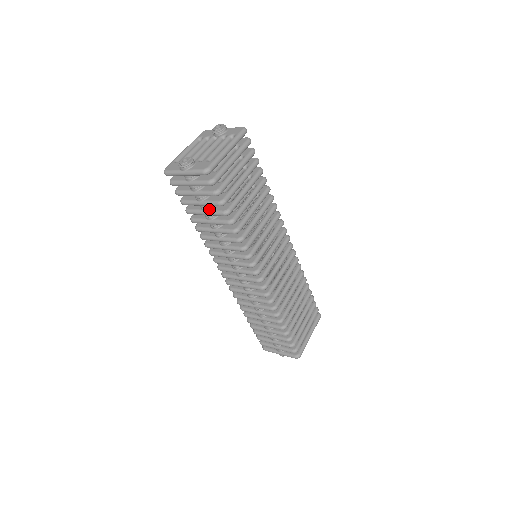
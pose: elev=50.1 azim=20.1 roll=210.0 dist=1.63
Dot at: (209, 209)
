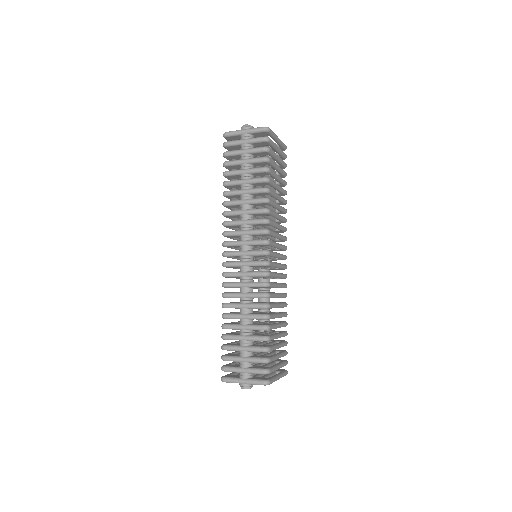
Dot at: (249, 168)
